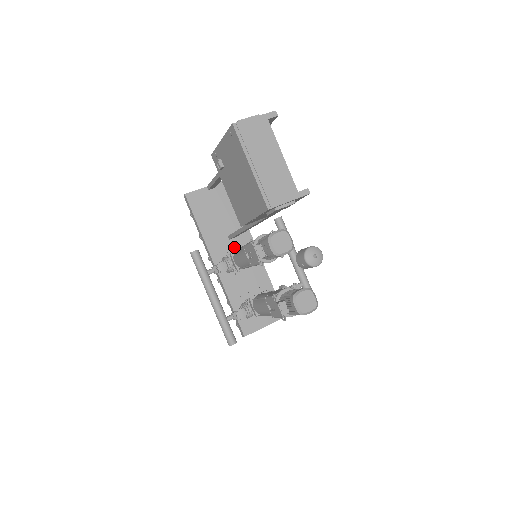
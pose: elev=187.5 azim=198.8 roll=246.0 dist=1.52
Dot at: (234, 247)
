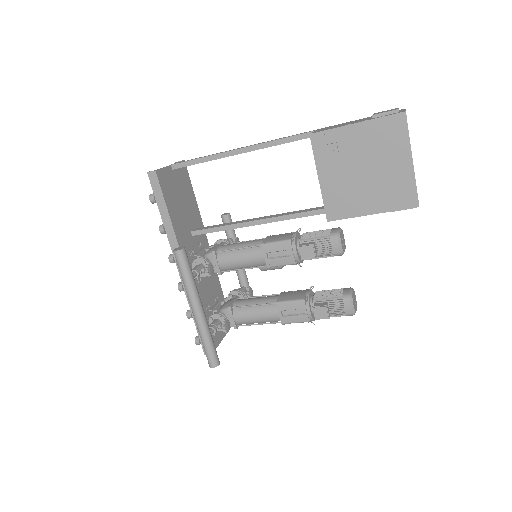
Dot at: (196, 245)
